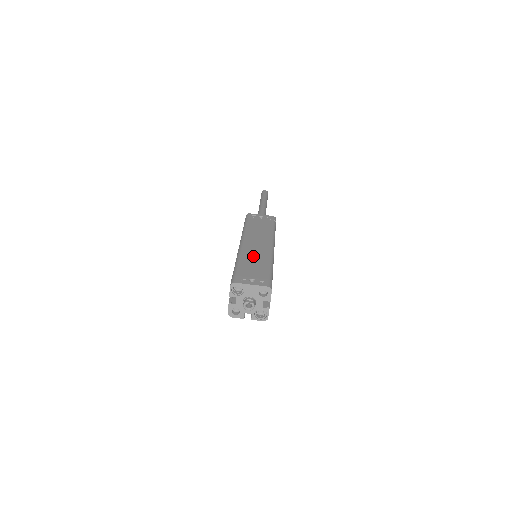
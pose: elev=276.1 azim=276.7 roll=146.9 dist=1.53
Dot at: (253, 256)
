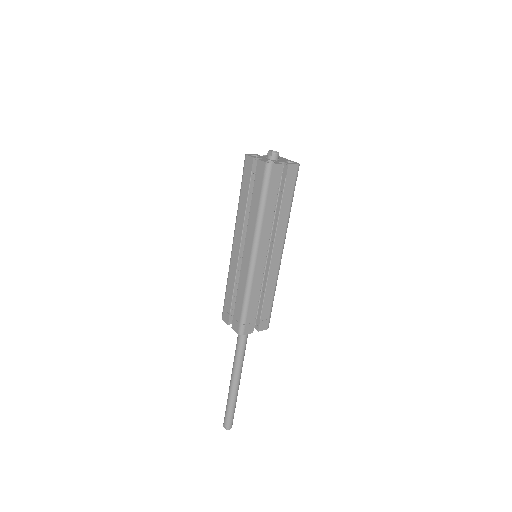
Dot at: occluded
